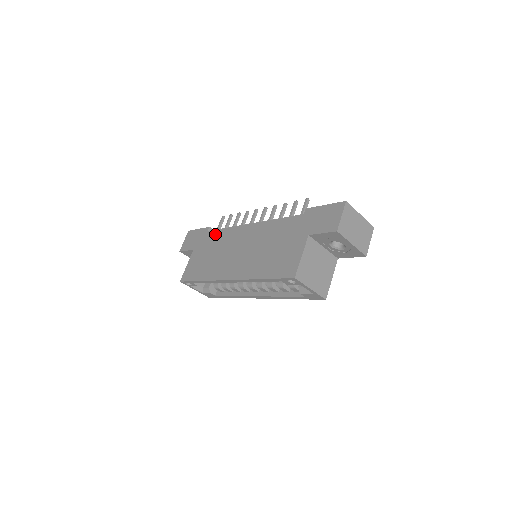
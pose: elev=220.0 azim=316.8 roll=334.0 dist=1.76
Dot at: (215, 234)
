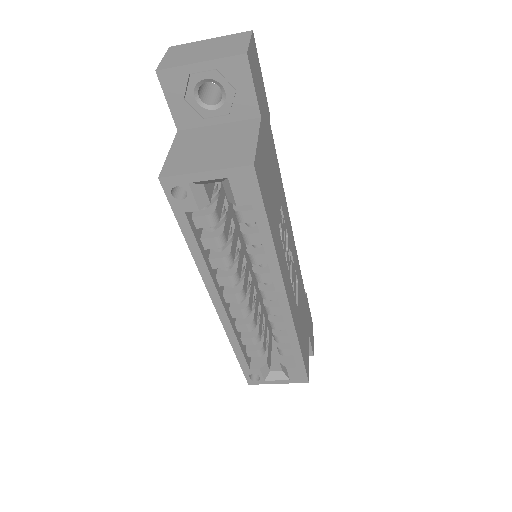
Dot at: occluded
